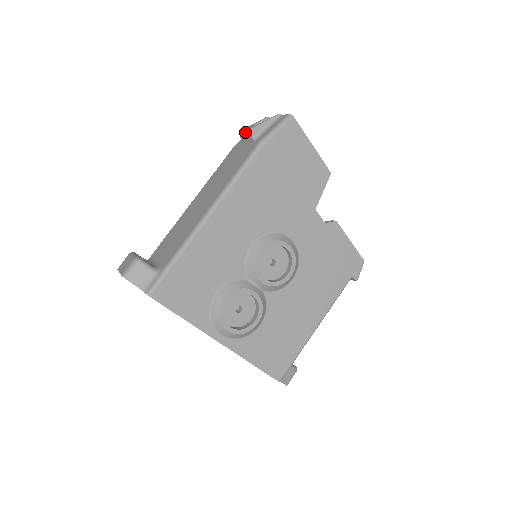
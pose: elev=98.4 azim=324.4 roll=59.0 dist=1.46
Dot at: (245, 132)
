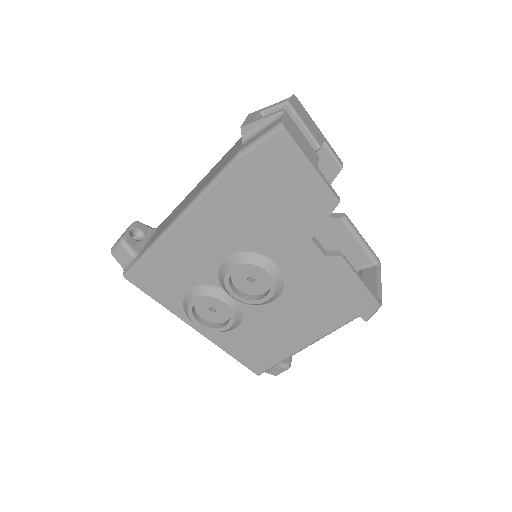
Dot at: occluded
